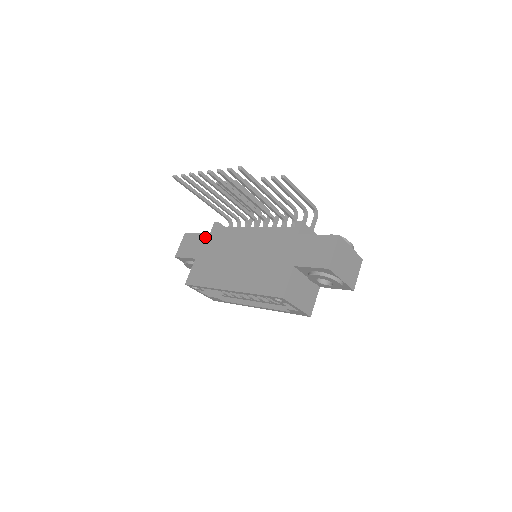
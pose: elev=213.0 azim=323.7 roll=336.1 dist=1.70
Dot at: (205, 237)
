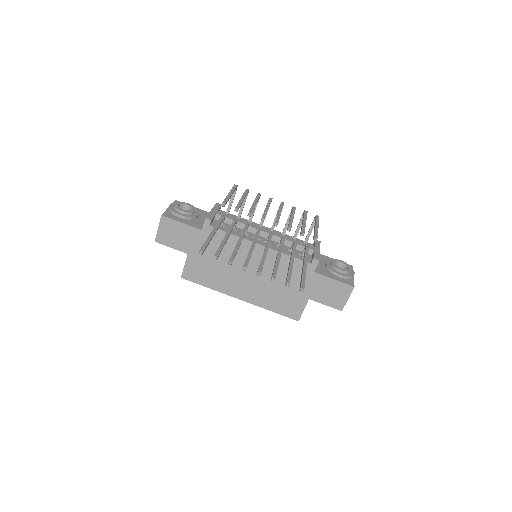
Dot at: (196, 233)
